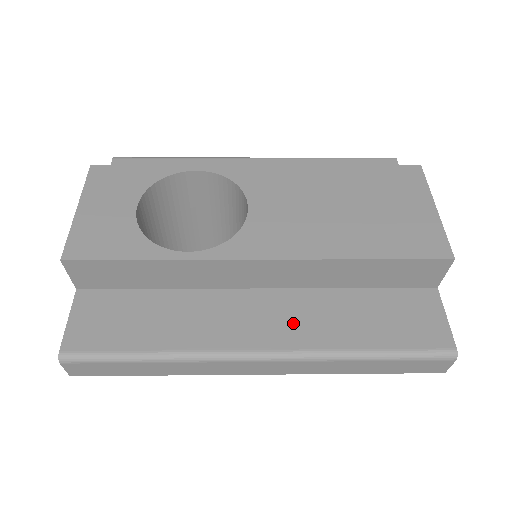
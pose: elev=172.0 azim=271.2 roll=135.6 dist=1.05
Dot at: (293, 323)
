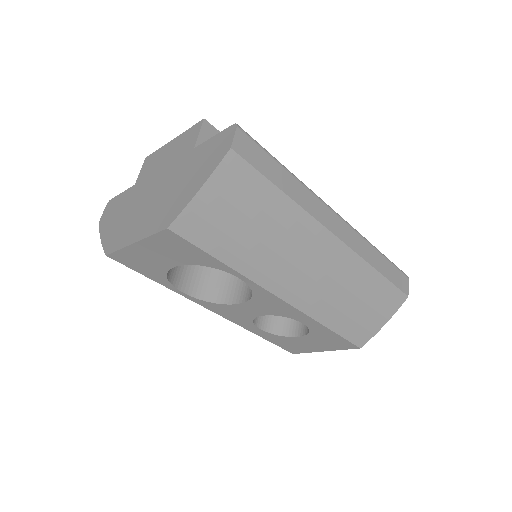
Dot at: occluded
